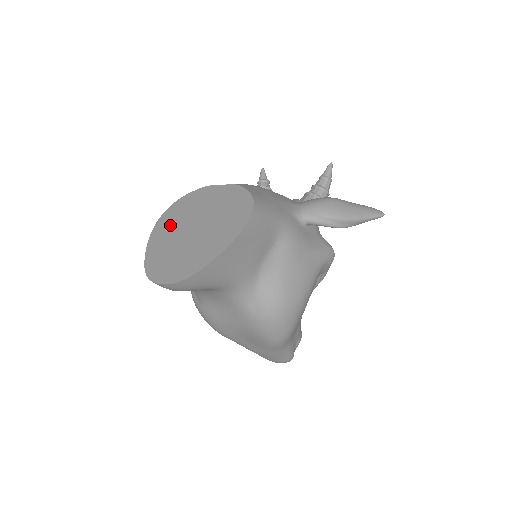
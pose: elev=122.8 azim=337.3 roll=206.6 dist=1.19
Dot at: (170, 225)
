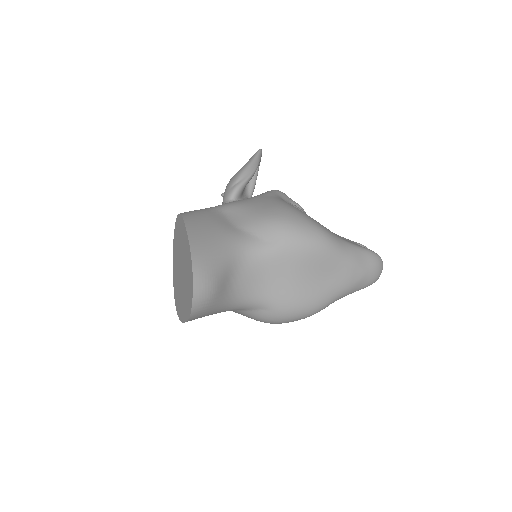
Dot at: (179, 300)
